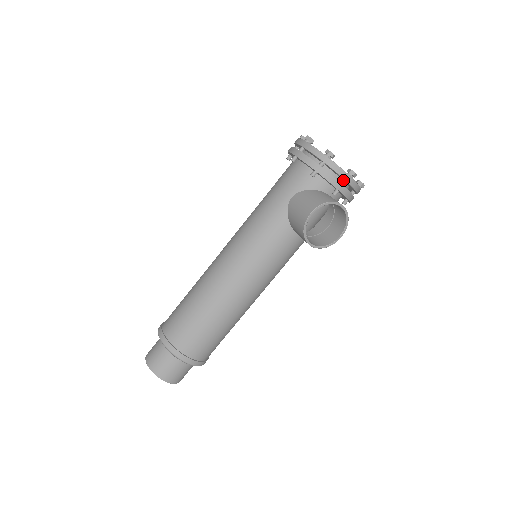
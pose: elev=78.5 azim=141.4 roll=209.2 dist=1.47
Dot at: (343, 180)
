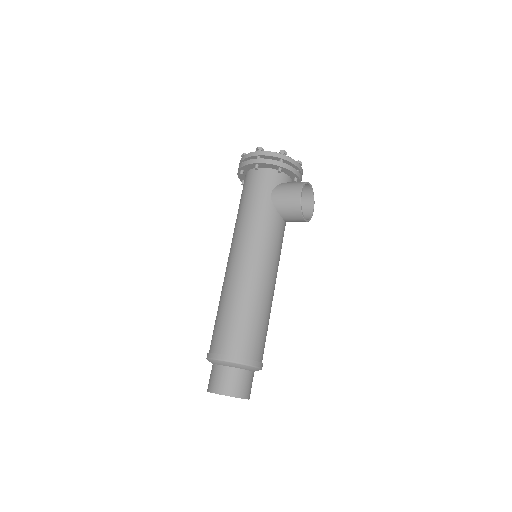
Dot at: occluded
